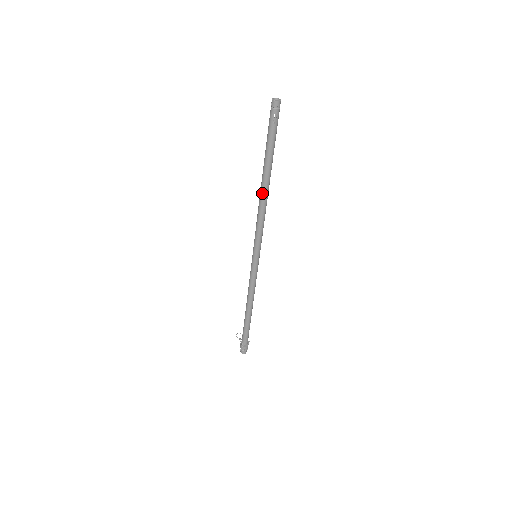
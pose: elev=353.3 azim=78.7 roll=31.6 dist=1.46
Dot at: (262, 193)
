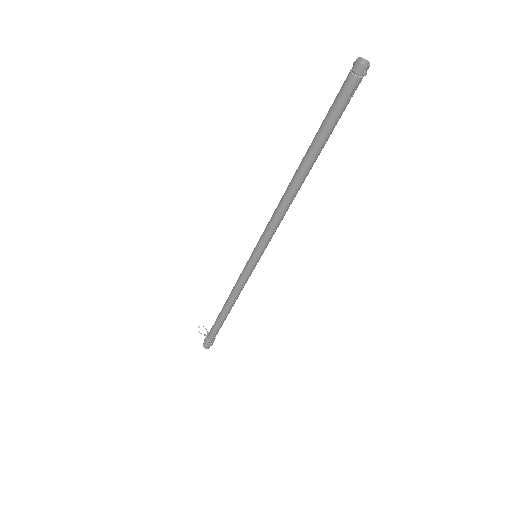
Dot at: (294, 188)
